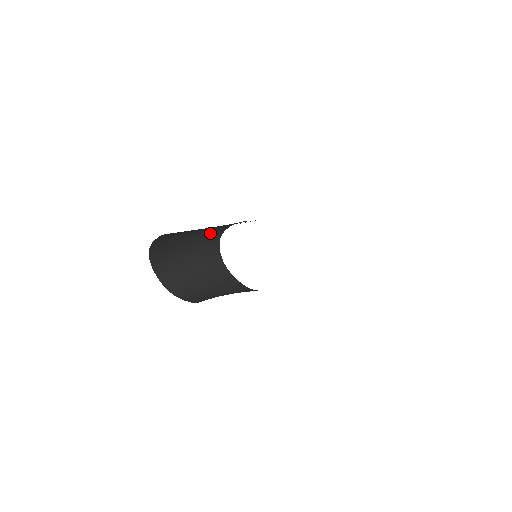
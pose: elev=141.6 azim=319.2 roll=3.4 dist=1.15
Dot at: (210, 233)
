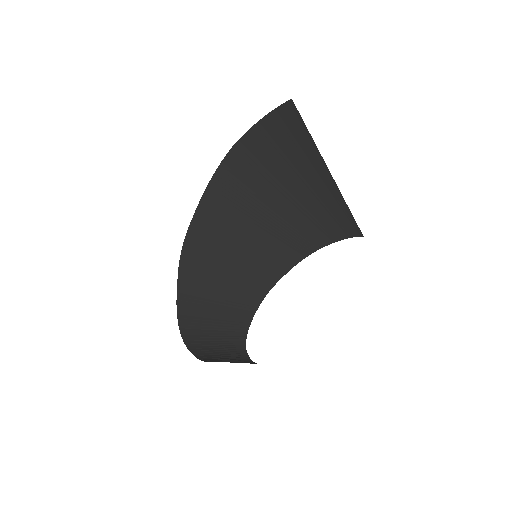
Dot at: (231, 332)
